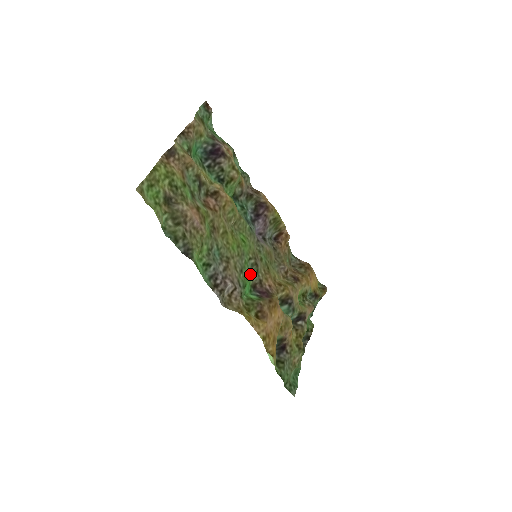
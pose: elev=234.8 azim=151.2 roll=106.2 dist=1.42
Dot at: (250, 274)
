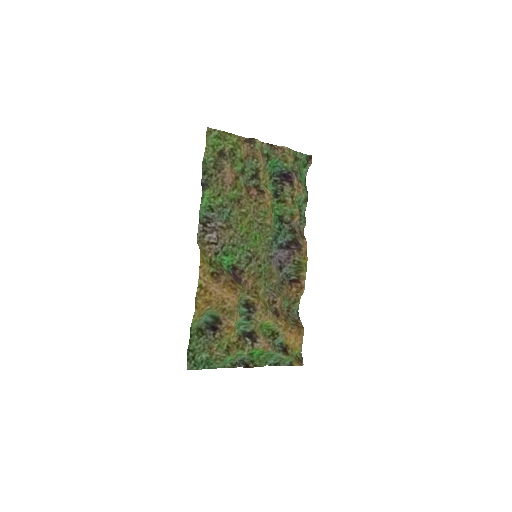
Dot at: (239, 258)
